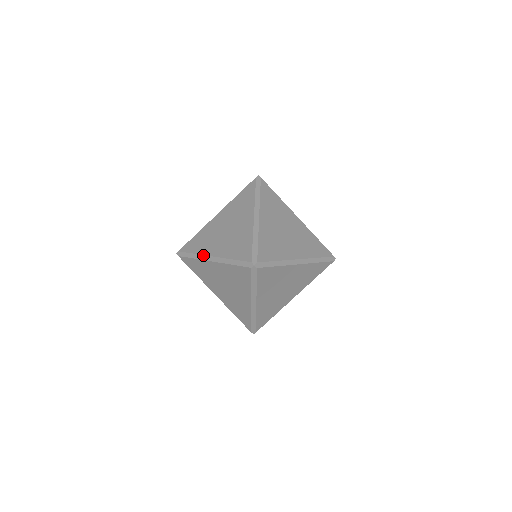
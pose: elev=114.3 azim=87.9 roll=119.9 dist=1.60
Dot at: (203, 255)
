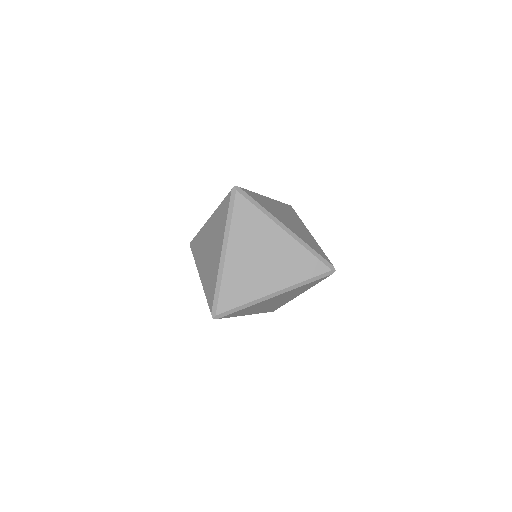
Dot at: occluded
